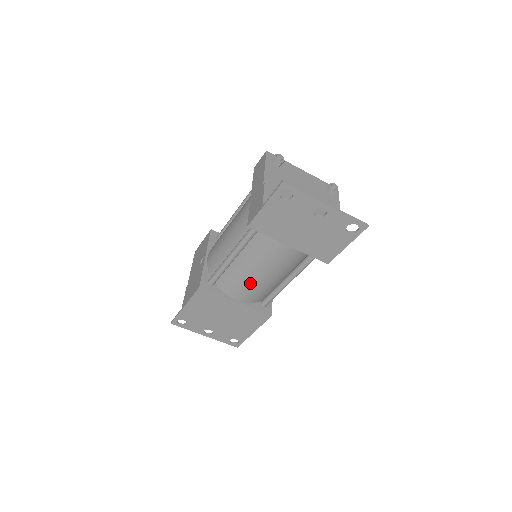
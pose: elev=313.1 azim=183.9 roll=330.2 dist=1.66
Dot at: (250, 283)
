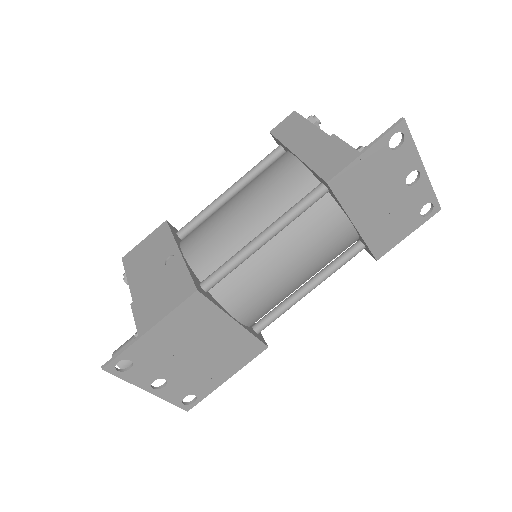
Dot at: (270, 287)
